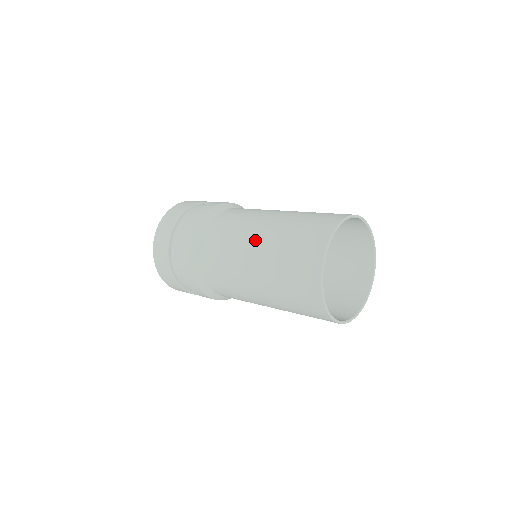
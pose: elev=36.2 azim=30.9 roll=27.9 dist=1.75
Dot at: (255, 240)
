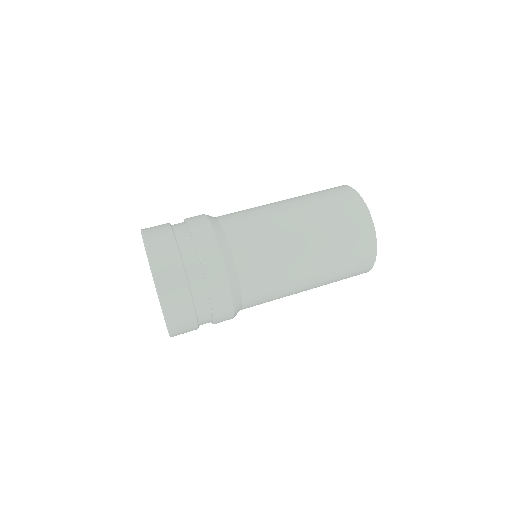
Dot at: (305, 254)
